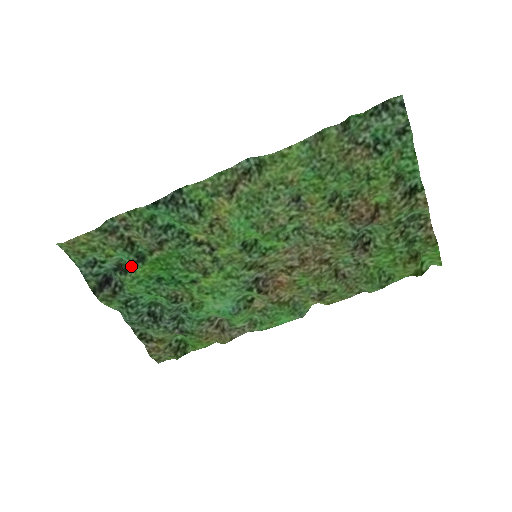
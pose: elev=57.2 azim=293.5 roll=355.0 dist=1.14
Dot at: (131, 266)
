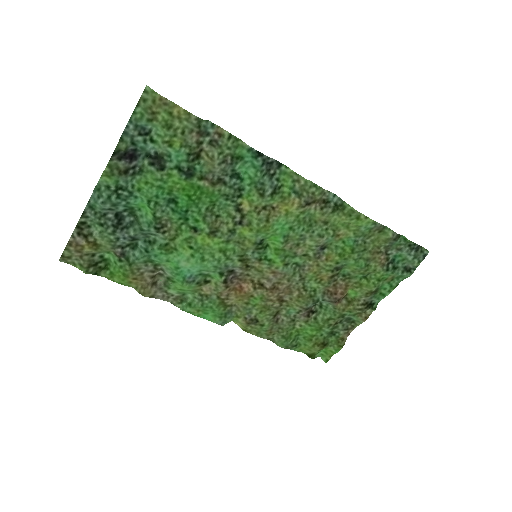
Dot at: (174, 170)
